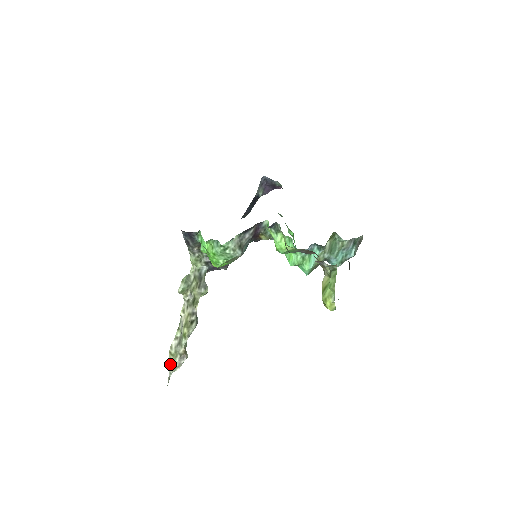
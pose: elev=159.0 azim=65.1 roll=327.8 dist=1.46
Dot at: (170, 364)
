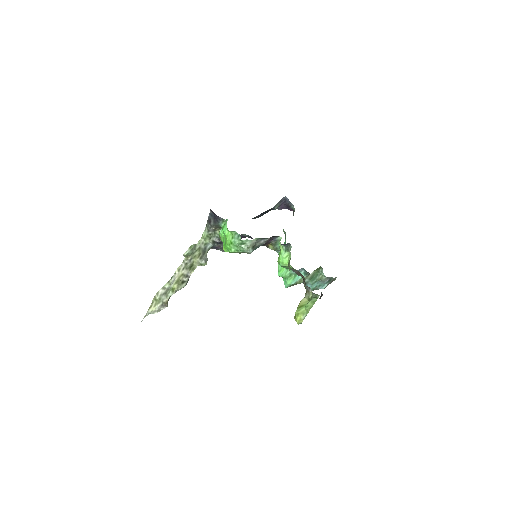
Dot at: (151, 306)
